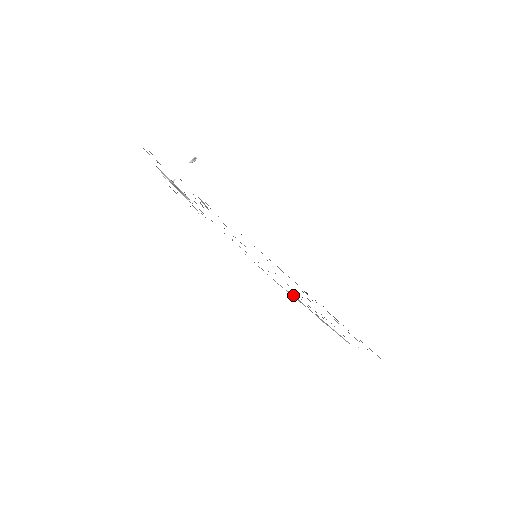
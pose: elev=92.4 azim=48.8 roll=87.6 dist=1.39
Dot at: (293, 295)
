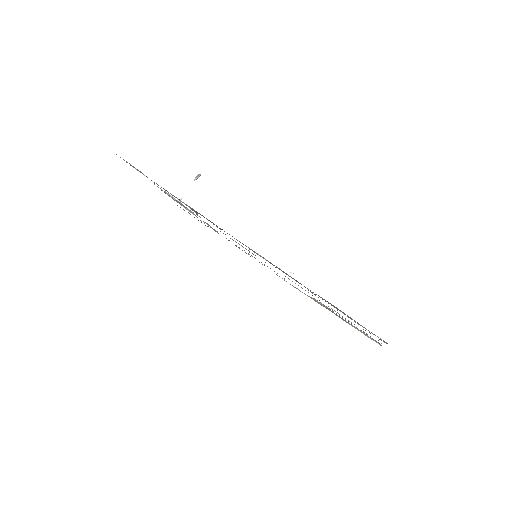
Dot at: (317, 301)
